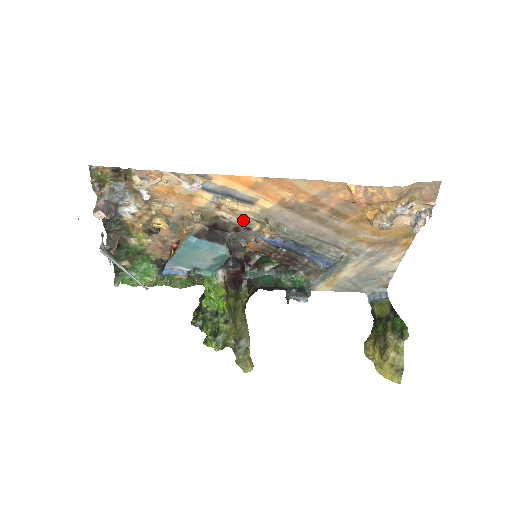
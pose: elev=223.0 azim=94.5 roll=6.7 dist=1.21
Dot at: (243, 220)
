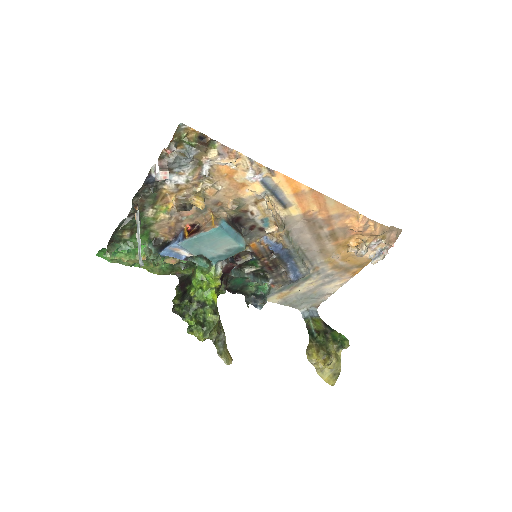
Dot at: (265, 220)
